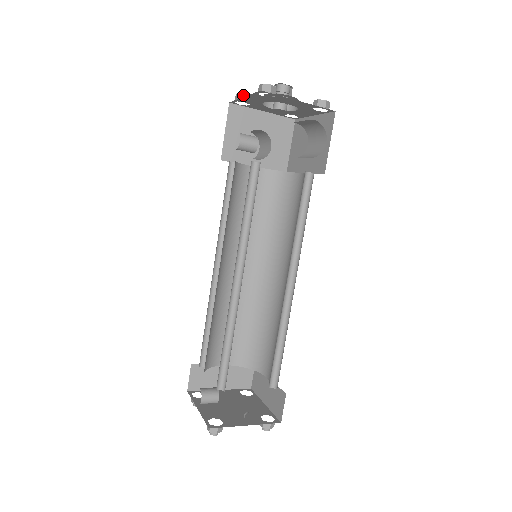
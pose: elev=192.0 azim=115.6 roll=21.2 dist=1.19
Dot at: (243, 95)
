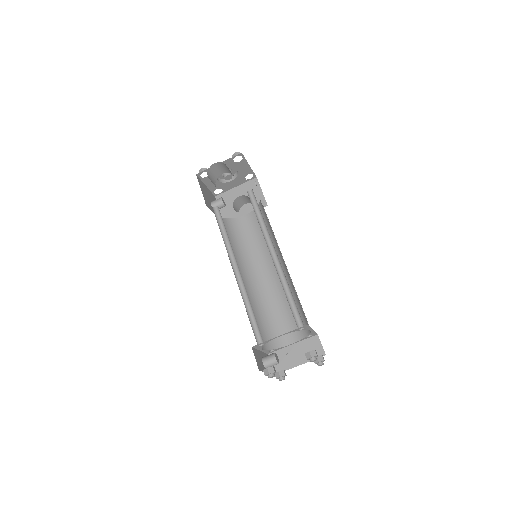
Dot at: occluded
